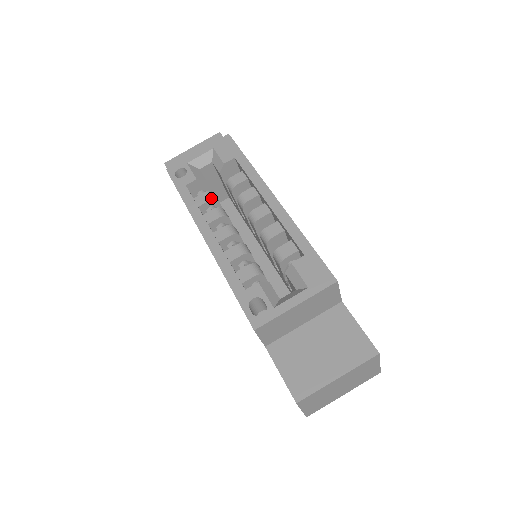
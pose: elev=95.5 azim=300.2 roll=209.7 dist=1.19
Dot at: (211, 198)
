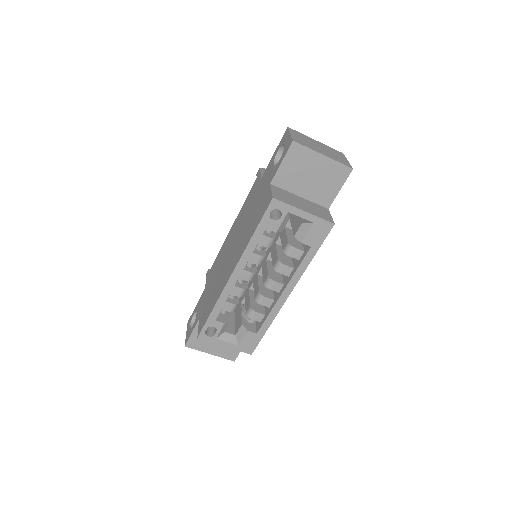
Dot at: (268, 246)
